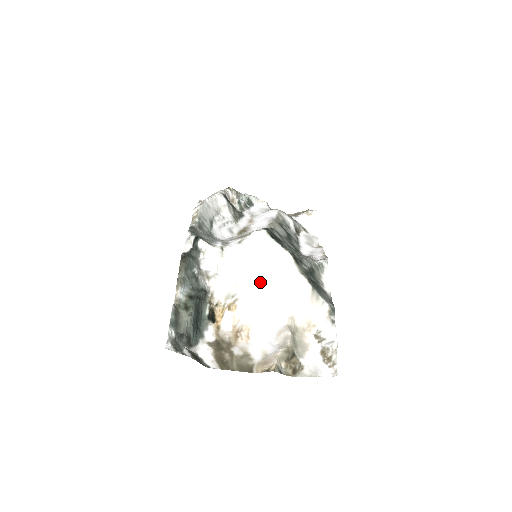
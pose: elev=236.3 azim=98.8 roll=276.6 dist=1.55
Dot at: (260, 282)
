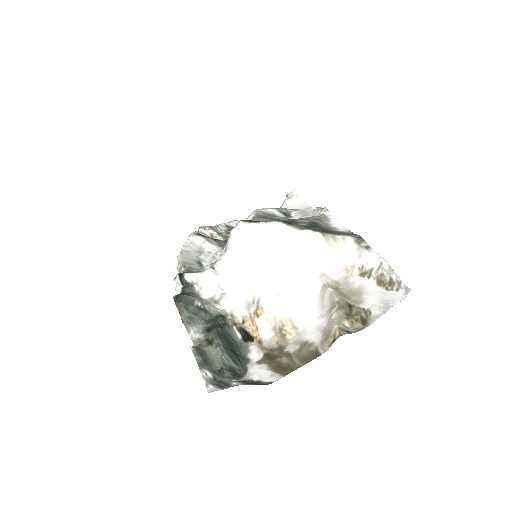
Dot at: (269, 269)
